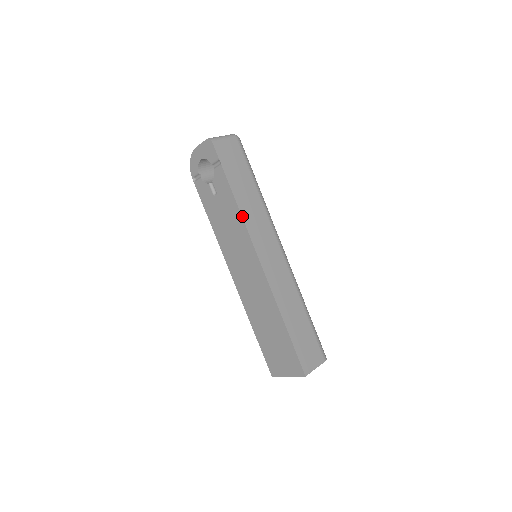
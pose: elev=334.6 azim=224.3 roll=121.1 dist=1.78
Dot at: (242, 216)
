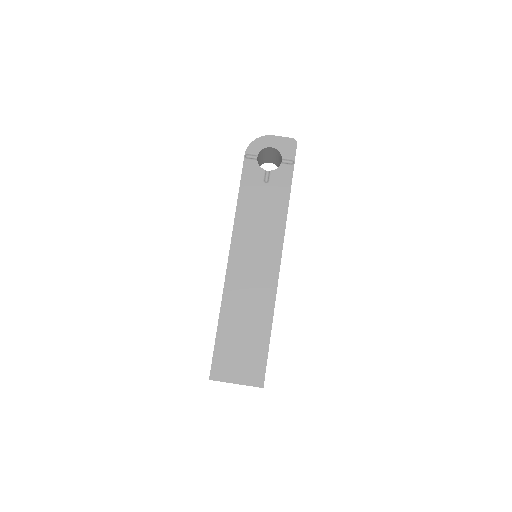
Dot at: occluded
